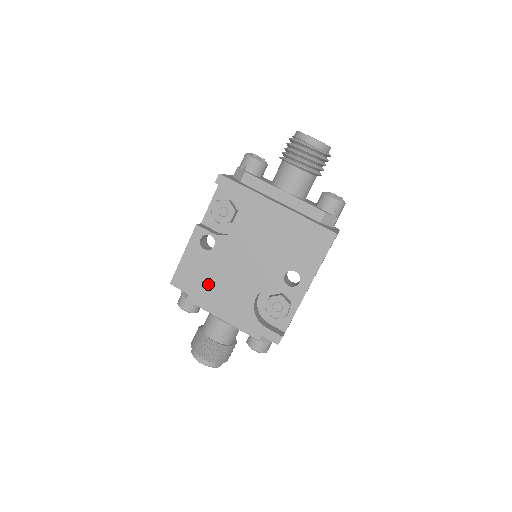
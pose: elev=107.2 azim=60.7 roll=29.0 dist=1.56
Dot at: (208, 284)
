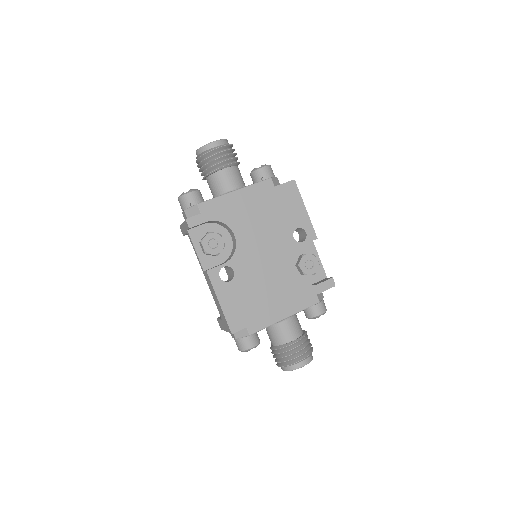
Dot at: (256, 301)
